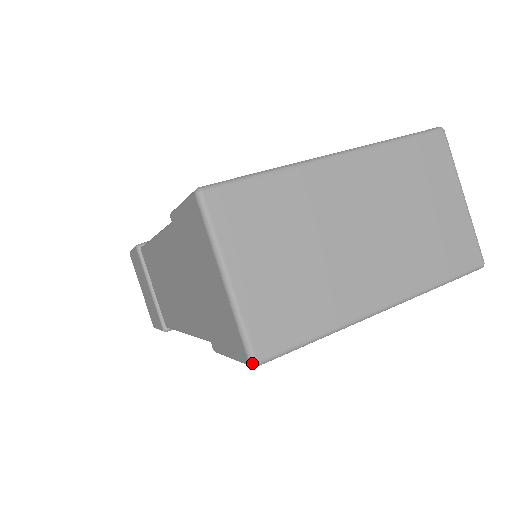
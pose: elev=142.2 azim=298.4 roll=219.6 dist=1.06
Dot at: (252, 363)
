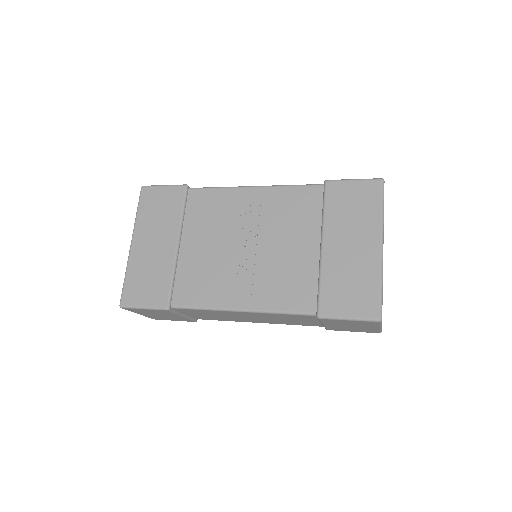
Dot at: occluded
